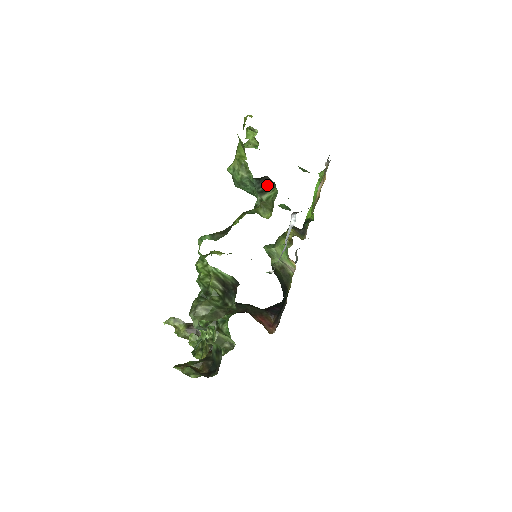
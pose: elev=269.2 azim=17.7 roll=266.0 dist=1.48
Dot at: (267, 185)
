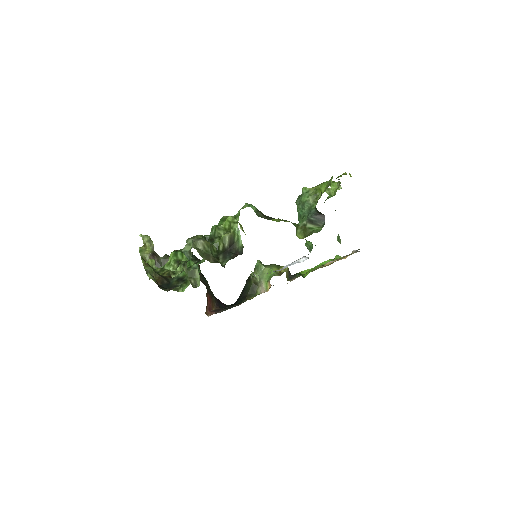
Dot at: (319, 220)
